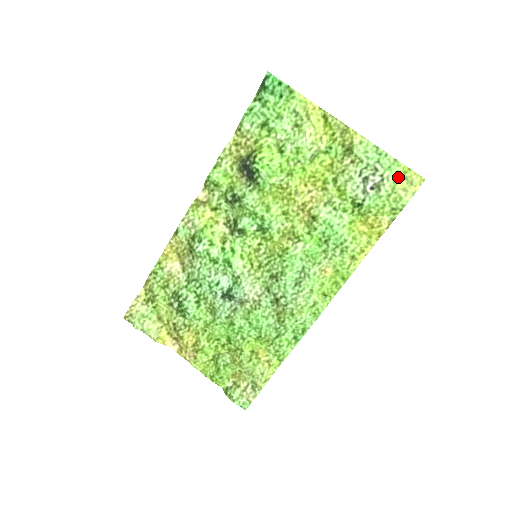
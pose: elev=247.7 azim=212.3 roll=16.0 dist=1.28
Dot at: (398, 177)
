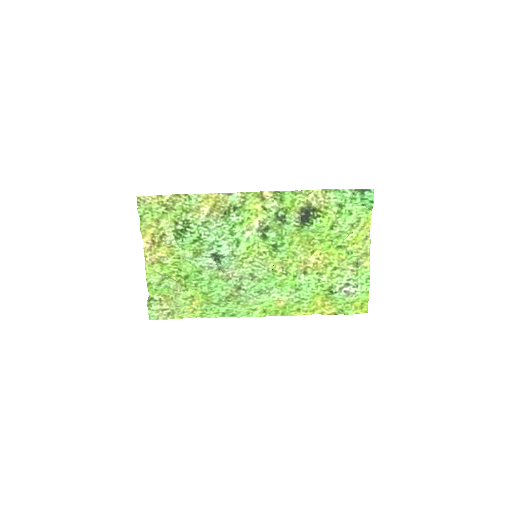
Dot at: (361, 300)
